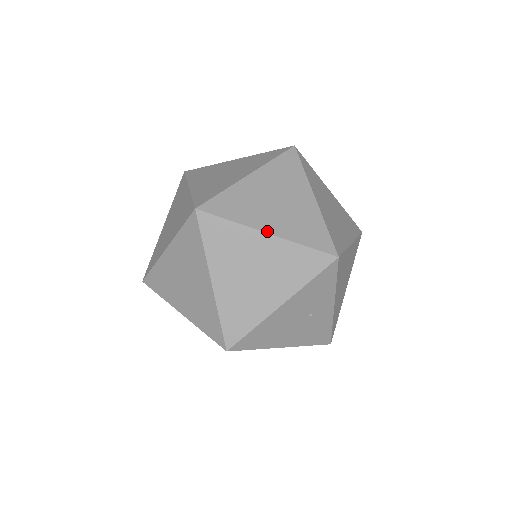
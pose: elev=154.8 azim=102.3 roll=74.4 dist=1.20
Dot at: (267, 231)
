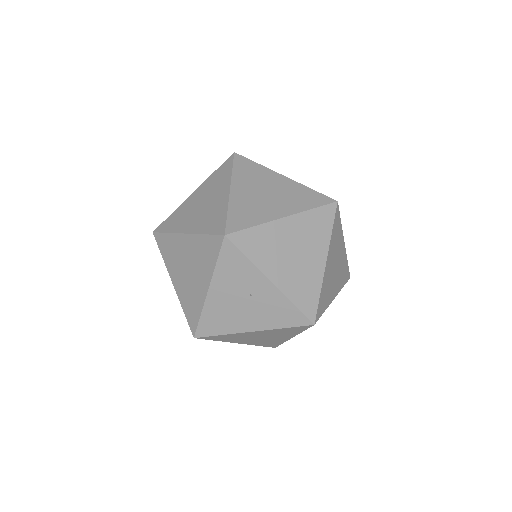
Dot at: (185, 232)
